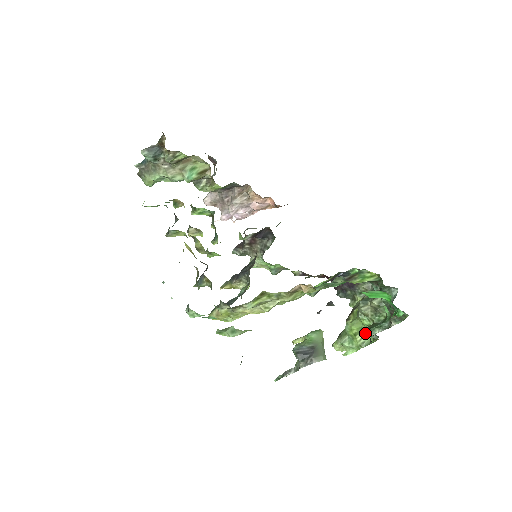
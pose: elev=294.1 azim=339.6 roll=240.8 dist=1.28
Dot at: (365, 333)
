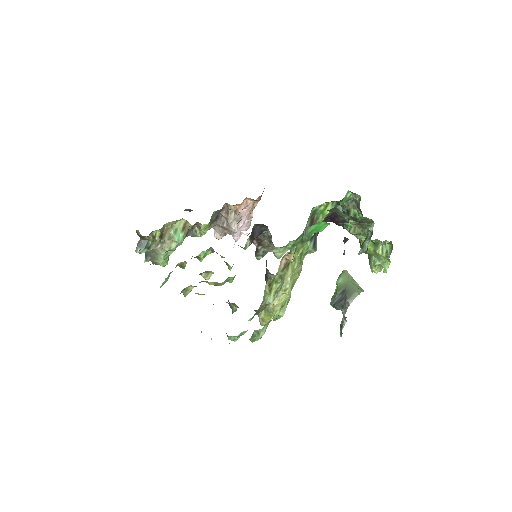
Dot at: (359, 253)
